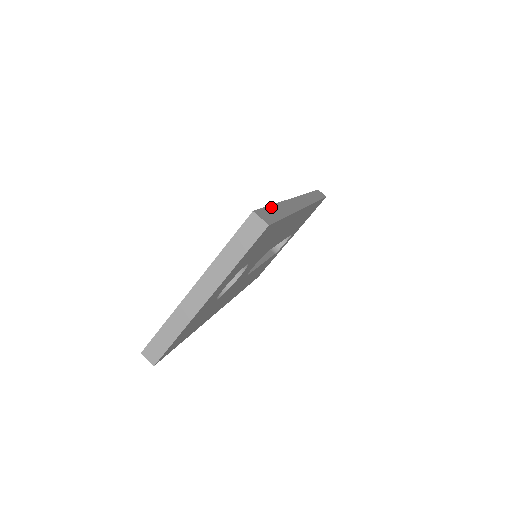
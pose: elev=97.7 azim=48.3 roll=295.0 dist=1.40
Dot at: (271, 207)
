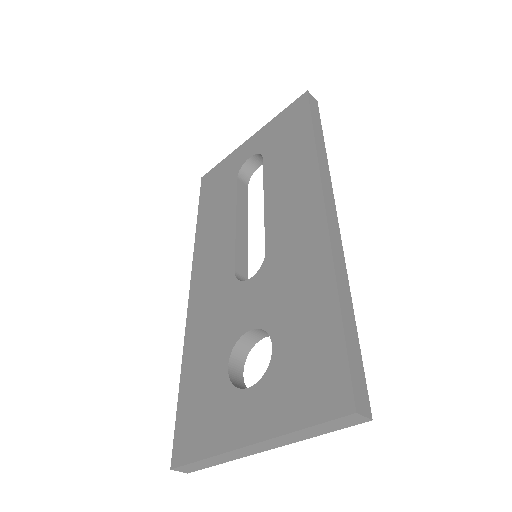
Dot at: (346, 334)
